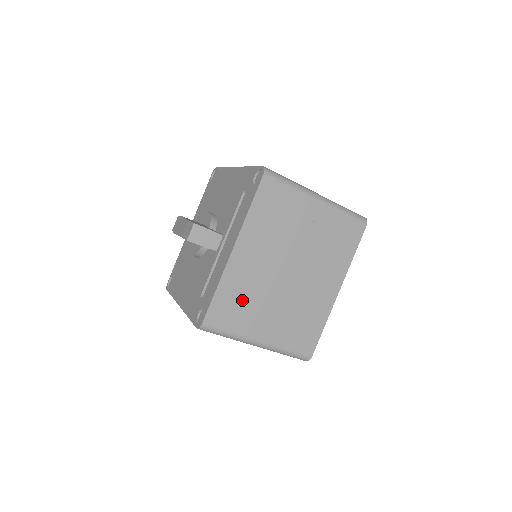
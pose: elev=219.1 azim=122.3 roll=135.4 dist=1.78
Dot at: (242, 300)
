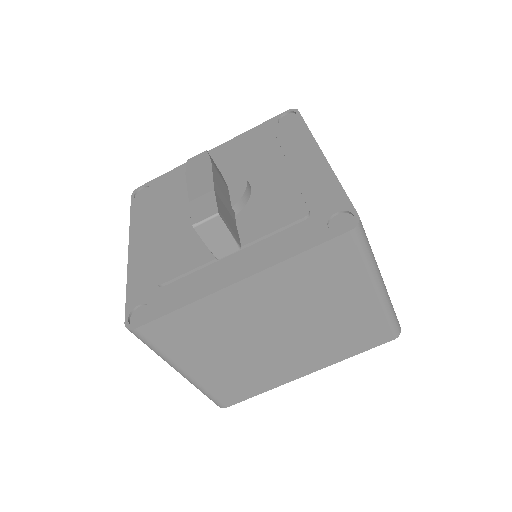
Dot at: (201, 332)
